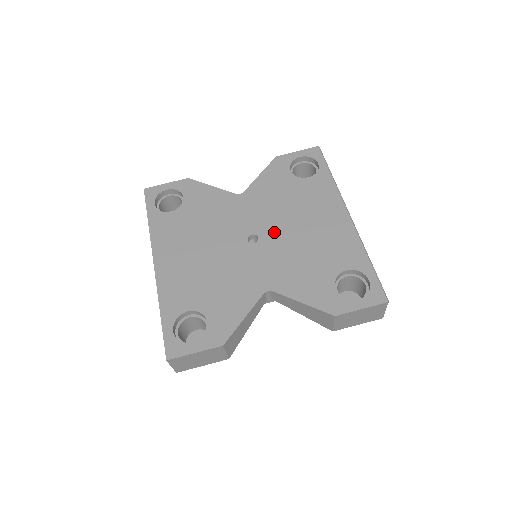
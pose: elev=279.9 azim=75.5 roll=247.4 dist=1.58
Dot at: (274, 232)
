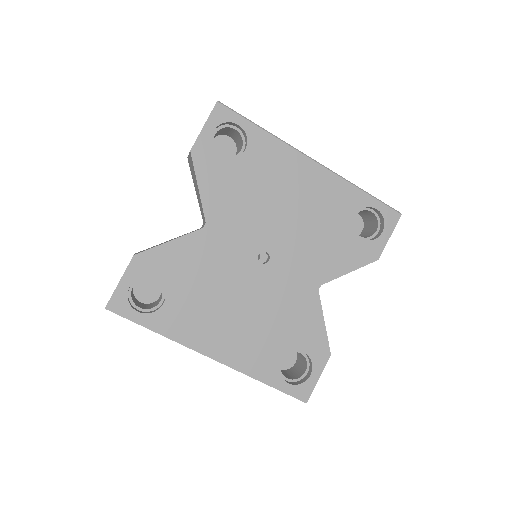
Dot at: (274, 235)
